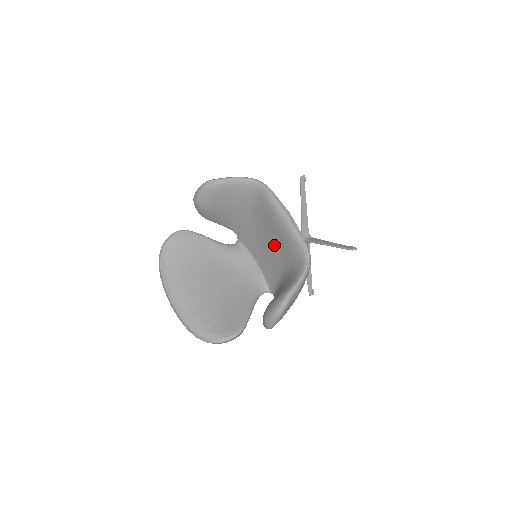
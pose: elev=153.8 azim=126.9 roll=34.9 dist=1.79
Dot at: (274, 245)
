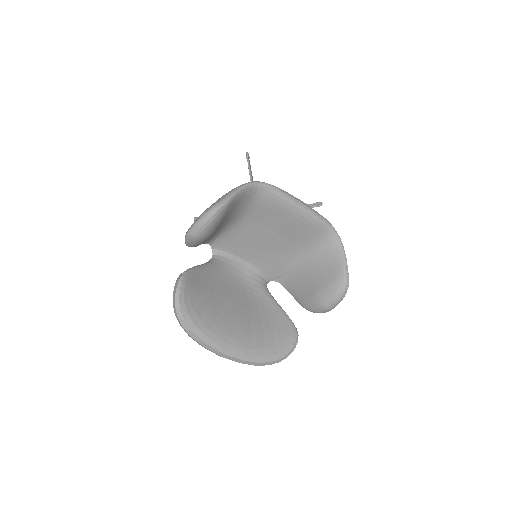
Dot at: (282, 237)
